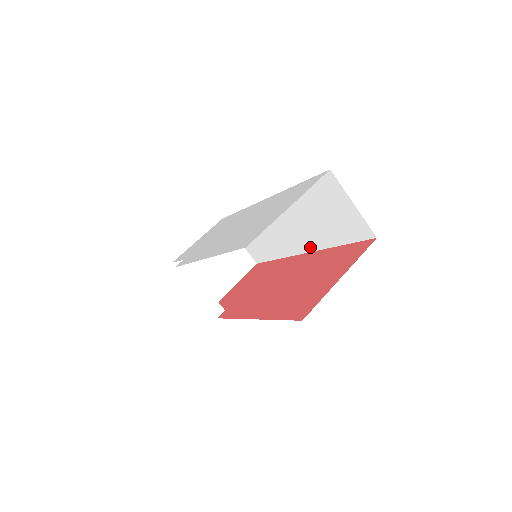
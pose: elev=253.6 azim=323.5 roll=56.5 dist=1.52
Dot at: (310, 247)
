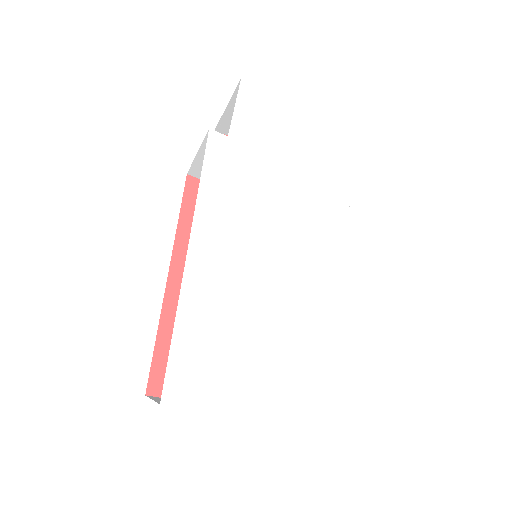
Dot at: occluded
